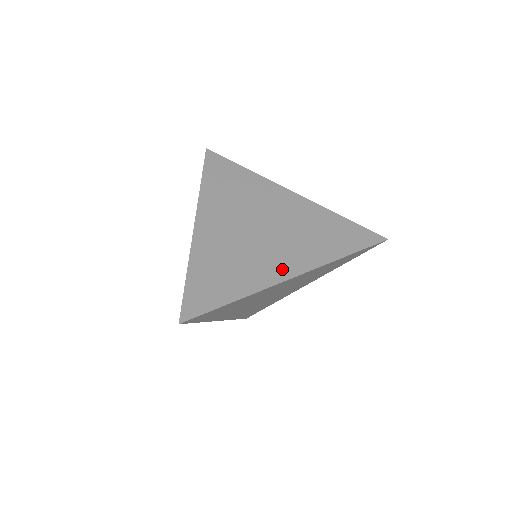
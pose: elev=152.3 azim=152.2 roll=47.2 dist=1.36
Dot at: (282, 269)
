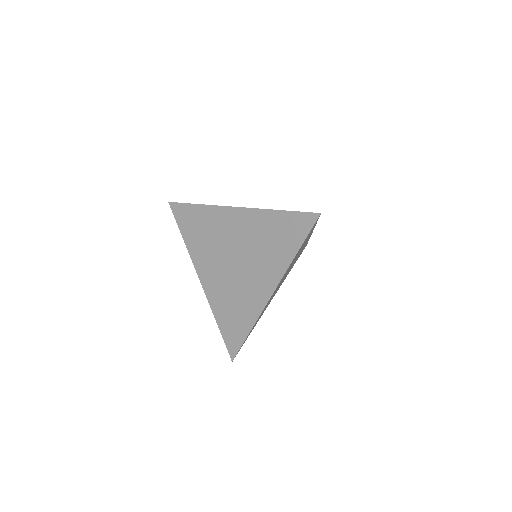
Dot at: (263, 291)
